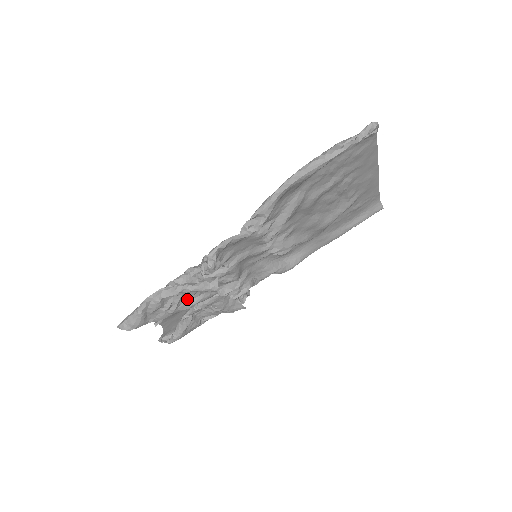
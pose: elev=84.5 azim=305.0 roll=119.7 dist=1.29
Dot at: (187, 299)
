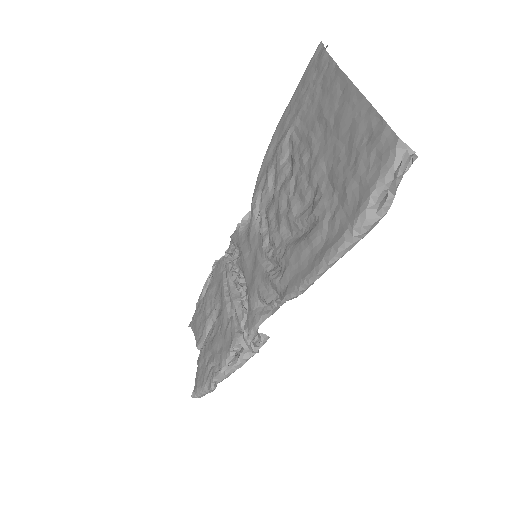
Dot at: occluded
